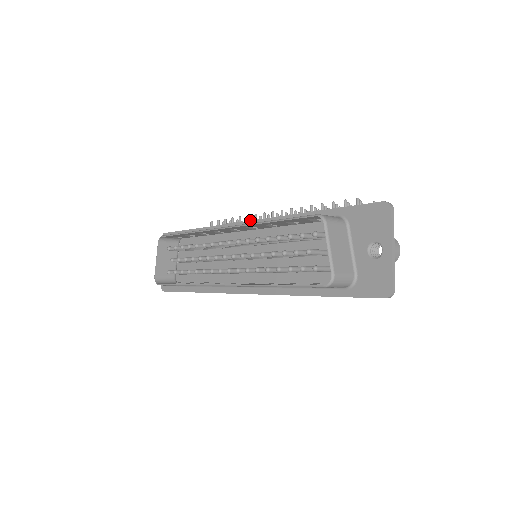
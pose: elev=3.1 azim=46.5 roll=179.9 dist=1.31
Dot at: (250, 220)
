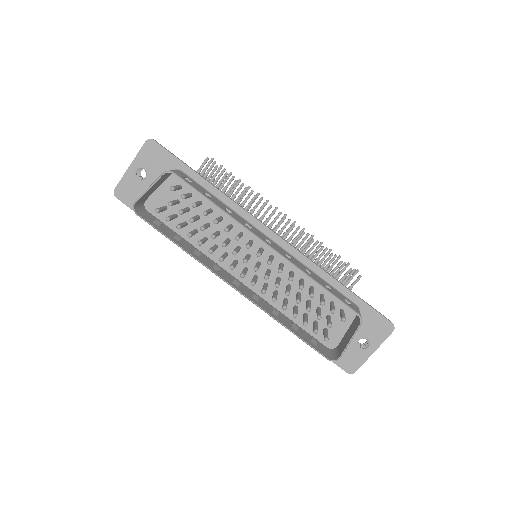
Dot at: occluded
